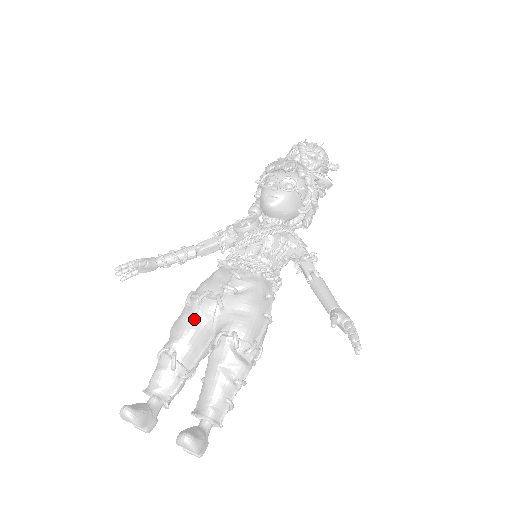
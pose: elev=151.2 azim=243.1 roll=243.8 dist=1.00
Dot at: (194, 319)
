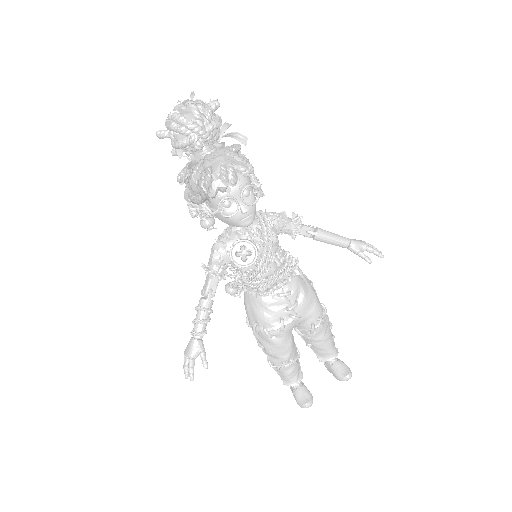
Dot at: (287, 339)
